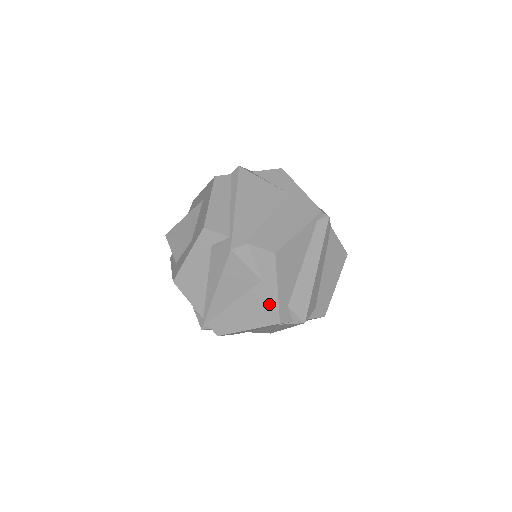
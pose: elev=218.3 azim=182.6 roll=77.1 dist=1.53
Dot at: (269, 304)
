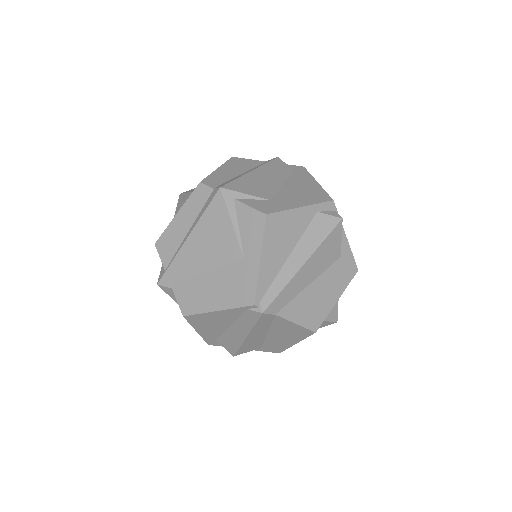
Dot at: occluded
